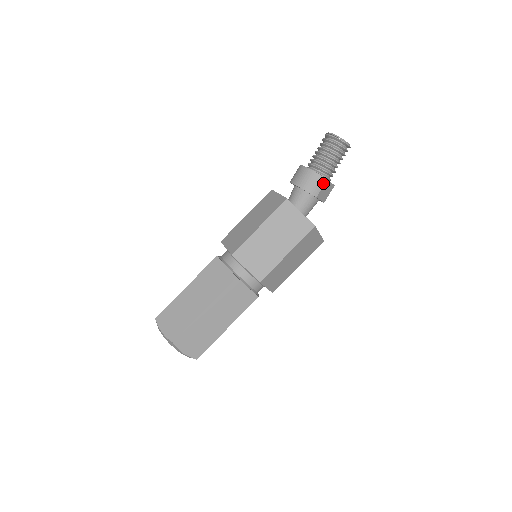
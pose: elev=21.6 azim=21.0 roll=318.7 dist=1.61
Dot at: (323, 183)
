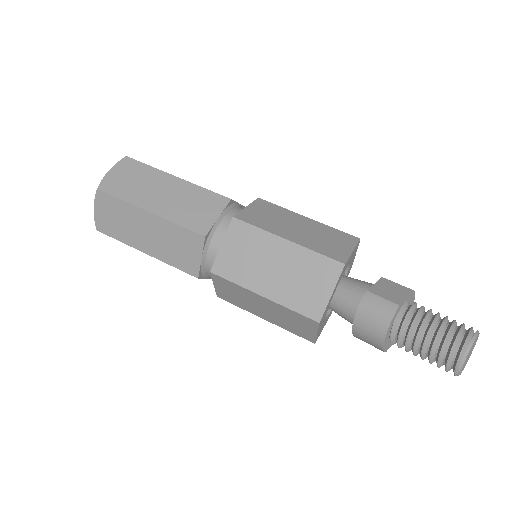
Dot at: (377, 348)
